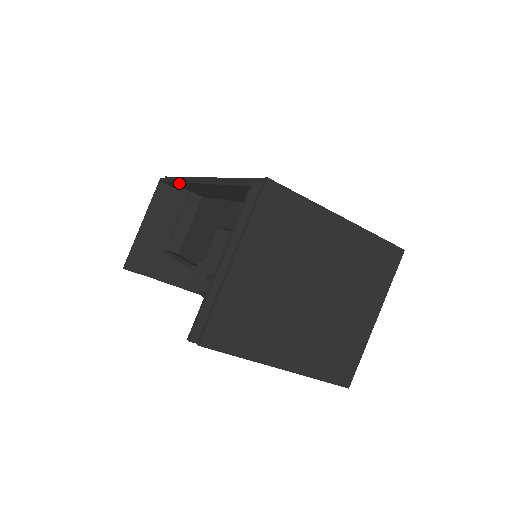
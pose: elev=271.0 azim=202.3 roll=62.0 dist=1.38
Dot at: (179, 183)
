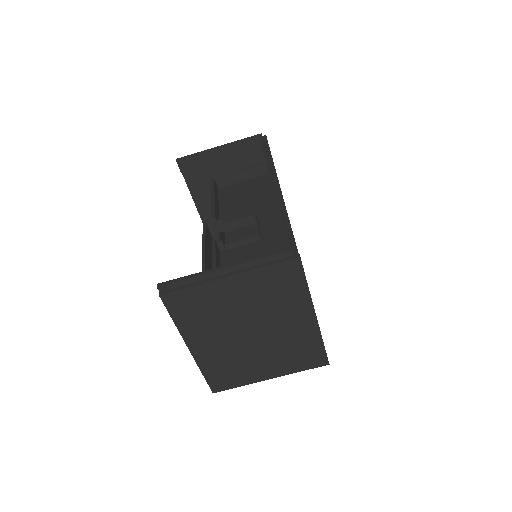
Dot at: occluded
